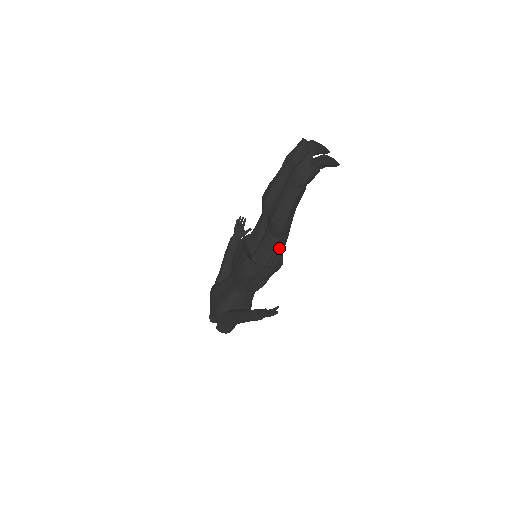
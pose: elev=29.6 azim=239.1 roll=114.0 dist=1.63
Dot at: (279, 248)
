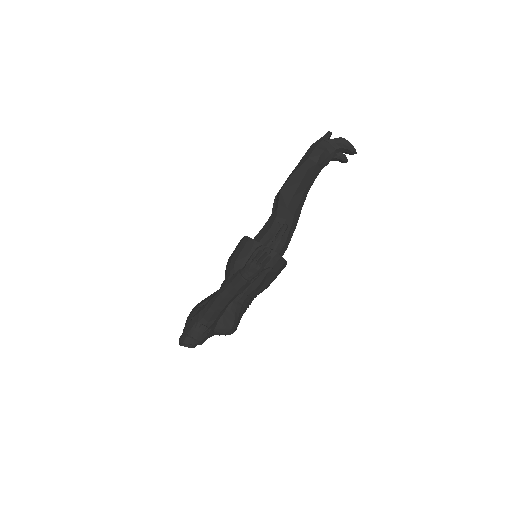
Dot at: occluded
